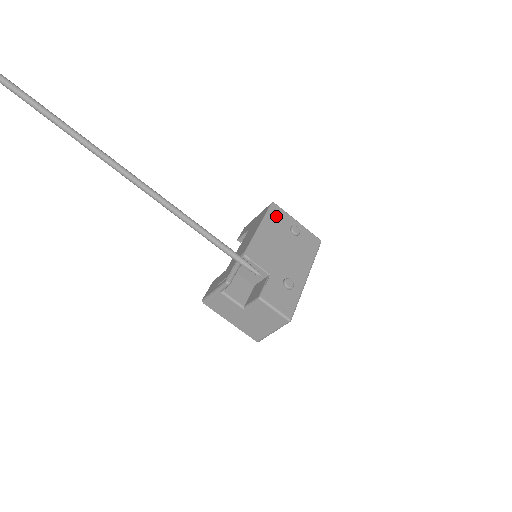
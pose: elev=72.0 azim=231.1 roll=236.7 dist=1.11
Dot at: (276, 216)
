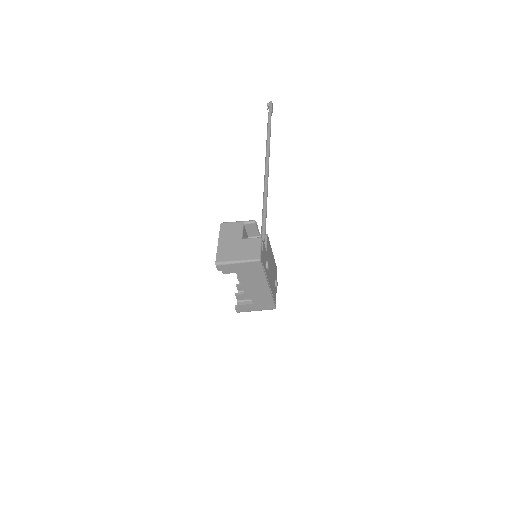
Dot at: (276, 269)
